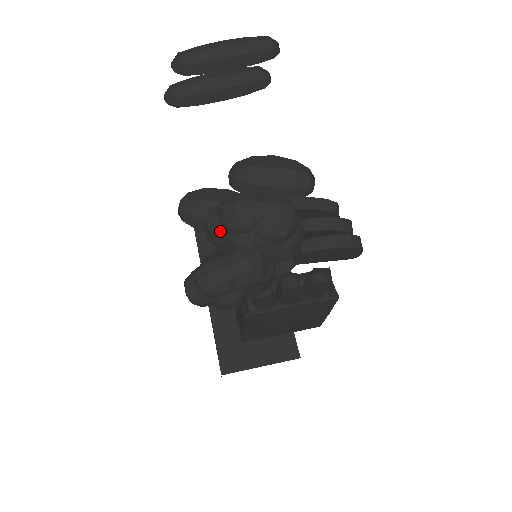
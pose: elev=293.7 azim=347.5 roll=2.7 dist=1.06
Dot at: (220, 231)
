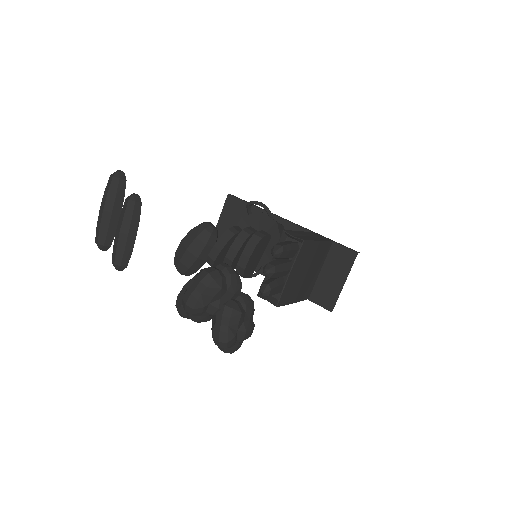
Dot at: (200, 318)
